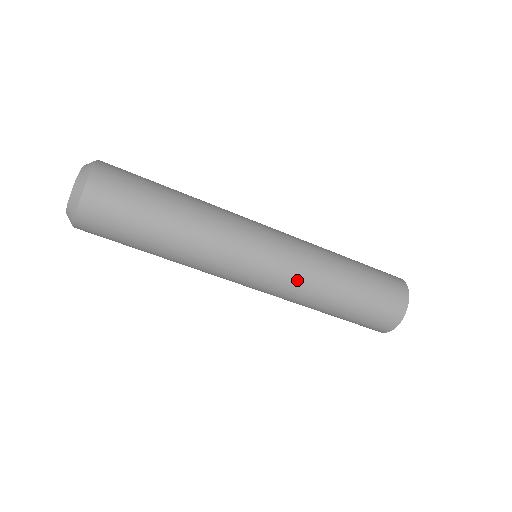
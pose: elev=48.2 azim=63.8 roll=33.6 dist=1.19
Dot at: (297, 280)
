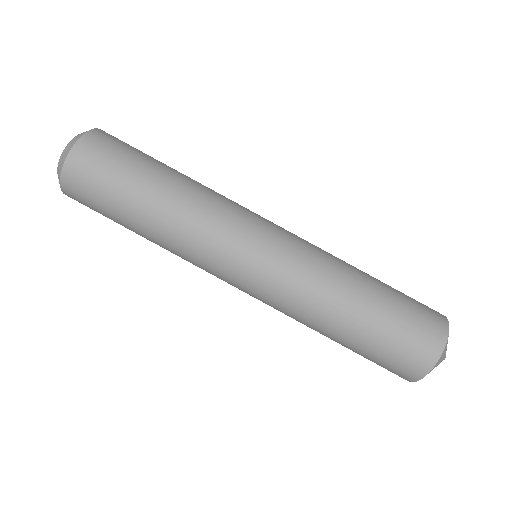
Dot at: (293, 287)
